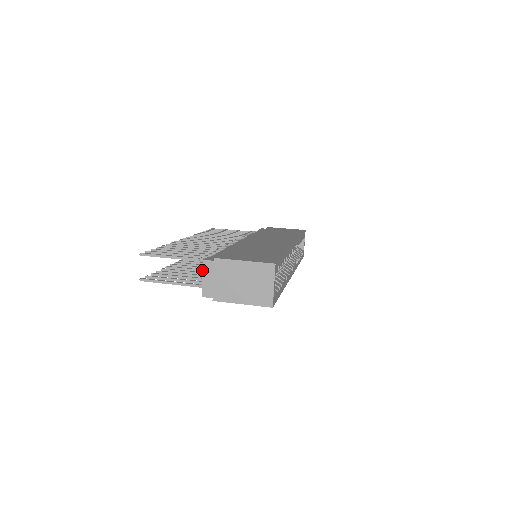
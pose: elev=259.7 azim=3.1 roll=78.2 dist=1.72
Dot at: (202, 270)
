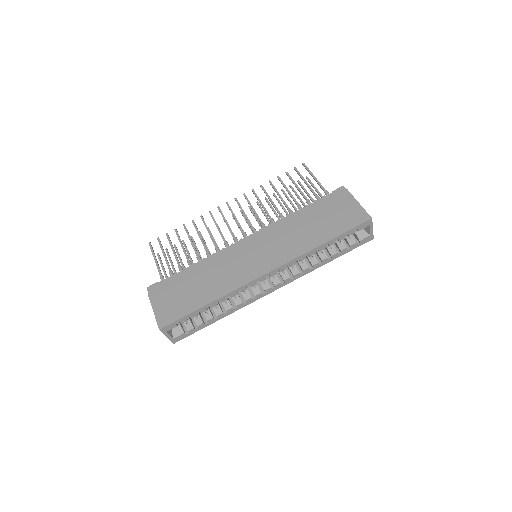
Dot at: occluded
